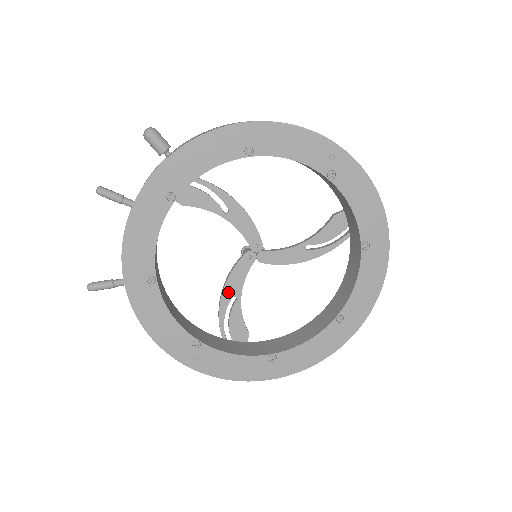
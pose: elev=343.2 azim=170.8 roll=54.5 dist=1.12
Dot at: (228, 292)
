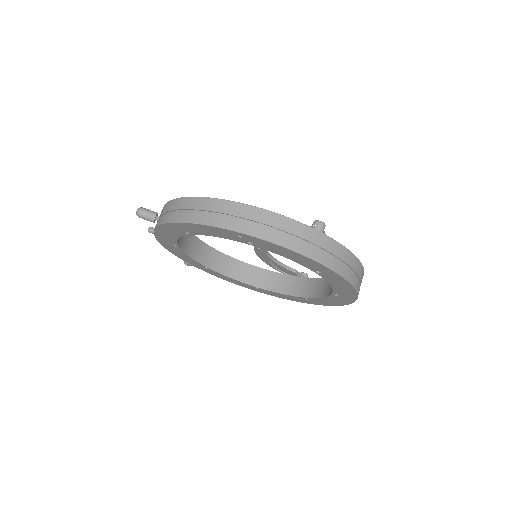
Dot at: (263, 259)
